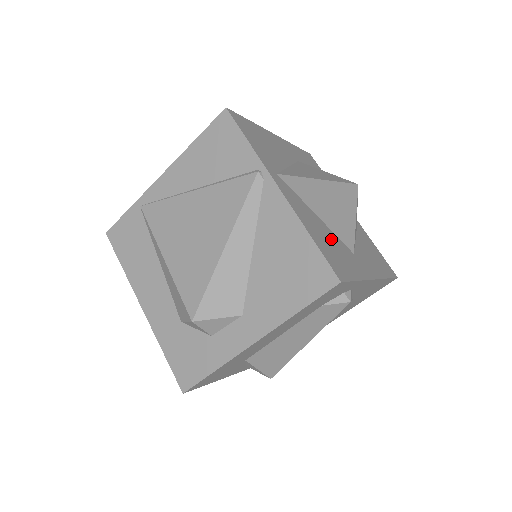
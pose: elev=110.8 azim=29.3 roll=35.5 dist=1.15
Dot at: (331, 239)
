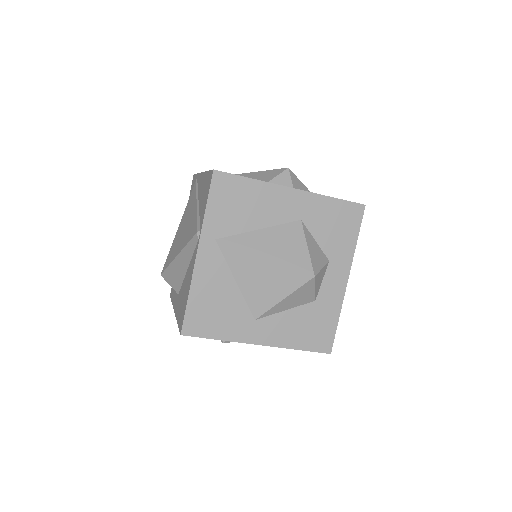
Dot at: (227, 303)
